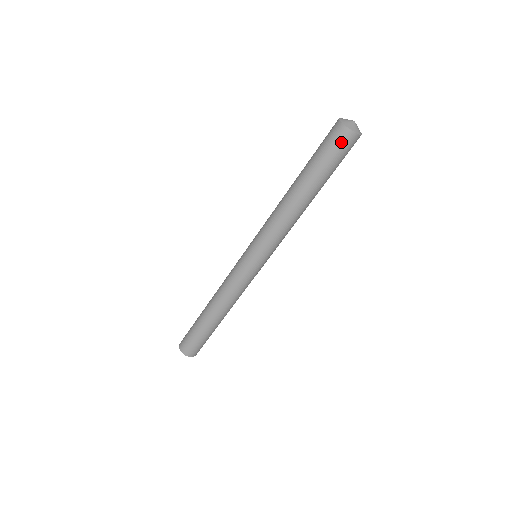
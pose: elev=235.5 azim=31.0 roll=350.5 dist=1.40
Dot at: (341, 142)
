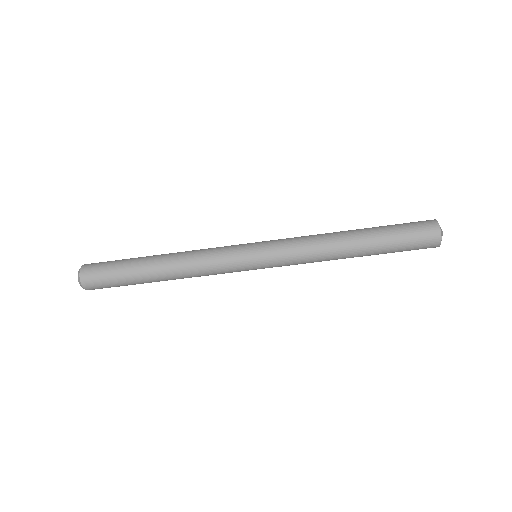
Dot at: (425, 248)
